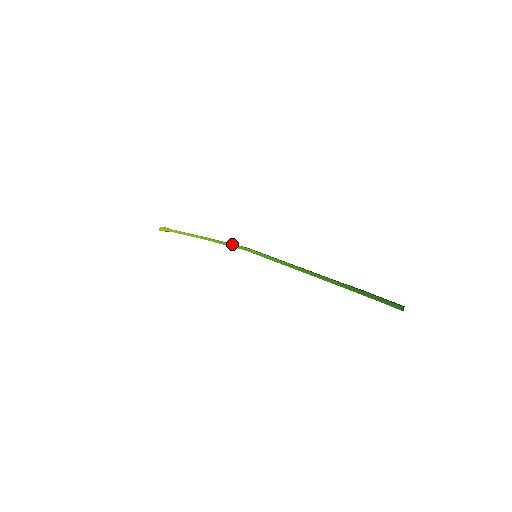
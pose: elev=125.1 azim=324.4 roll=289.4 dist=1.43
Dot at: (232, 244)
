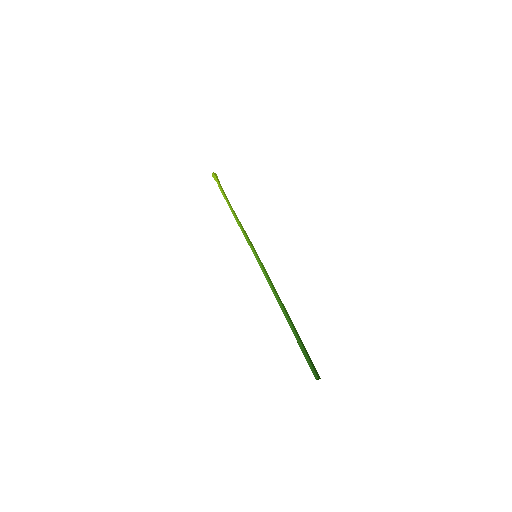
Dot at: (245, 234)
